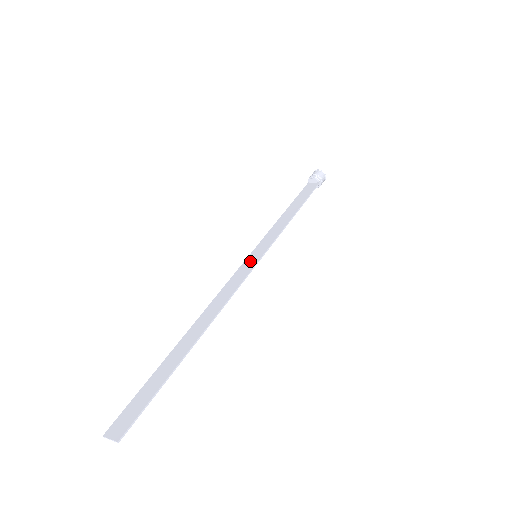
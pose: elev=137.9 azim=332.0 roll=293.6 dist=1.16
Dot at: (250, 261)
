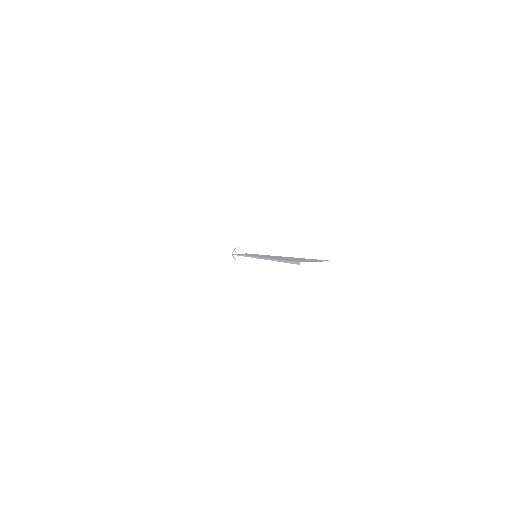
Dot at: (256, 255)
